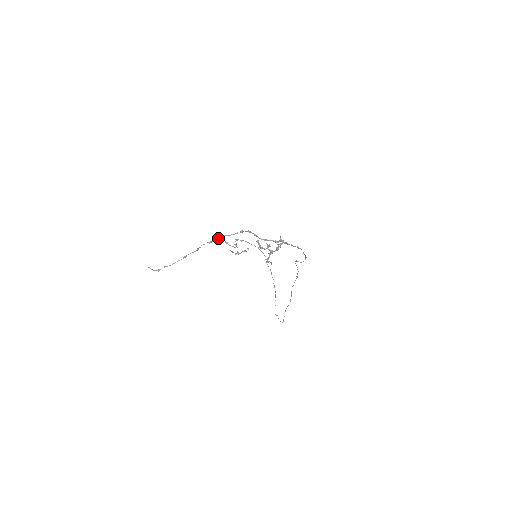
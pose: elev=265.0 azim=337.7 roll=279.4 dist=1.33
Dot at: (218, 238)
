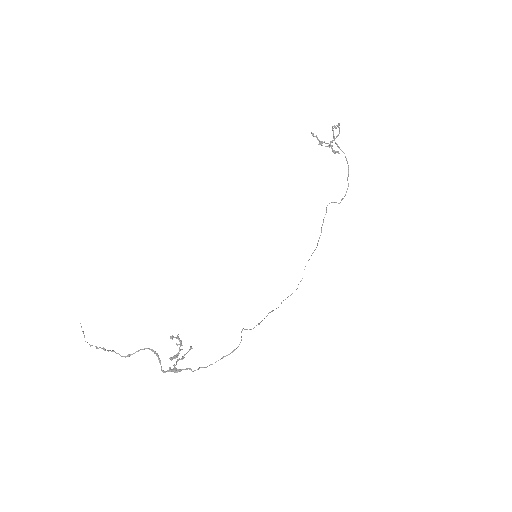
Dot at: occluded
